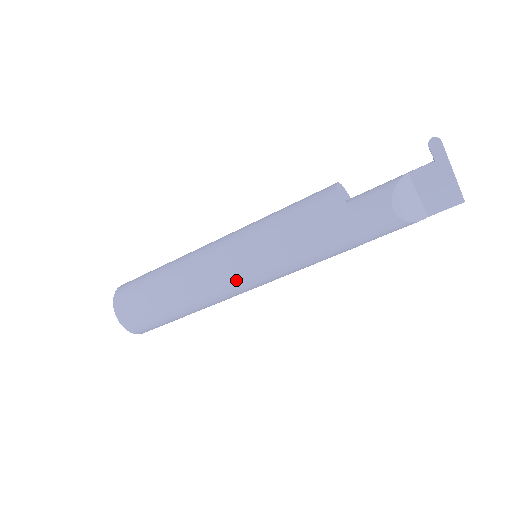
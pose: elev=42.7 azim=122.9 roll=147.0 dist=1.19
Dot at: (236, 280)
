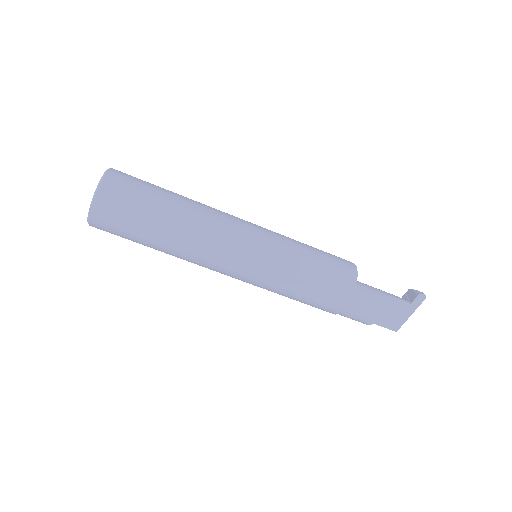
Dot at: (236, 272)
